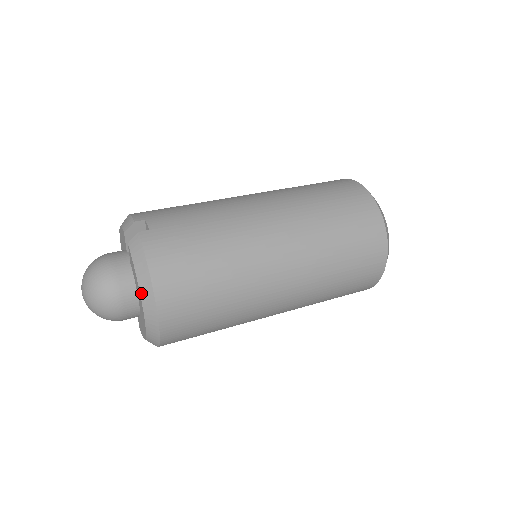
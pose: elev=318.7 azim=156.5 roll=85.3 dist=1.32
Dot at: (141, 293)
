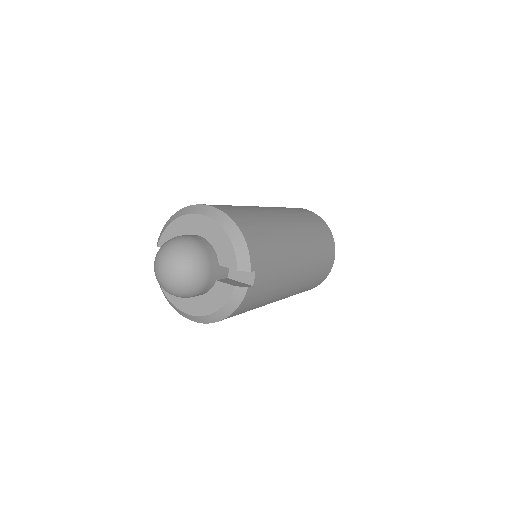
Dot at: (210, 315)
